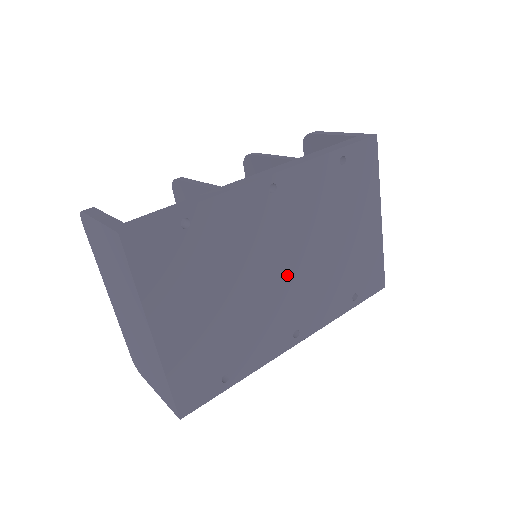
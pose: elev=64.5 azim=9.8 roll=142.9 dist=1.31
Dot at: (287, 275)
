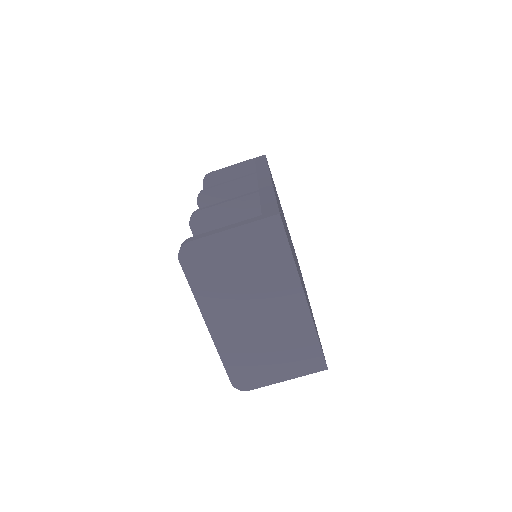
Dot at: (293, 250)
